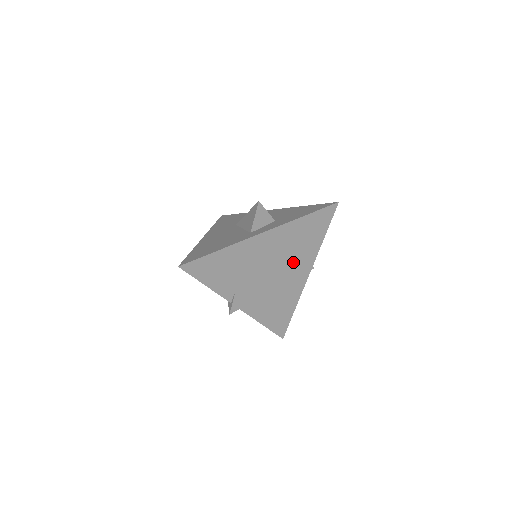
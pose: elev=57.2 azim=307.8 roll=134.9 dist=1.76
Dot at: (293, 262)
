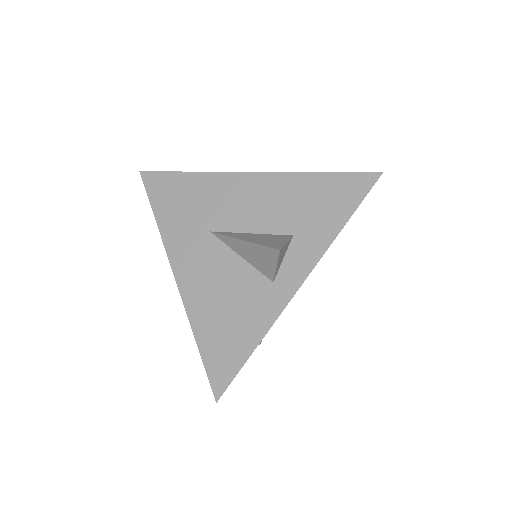
Dot at: occluded
